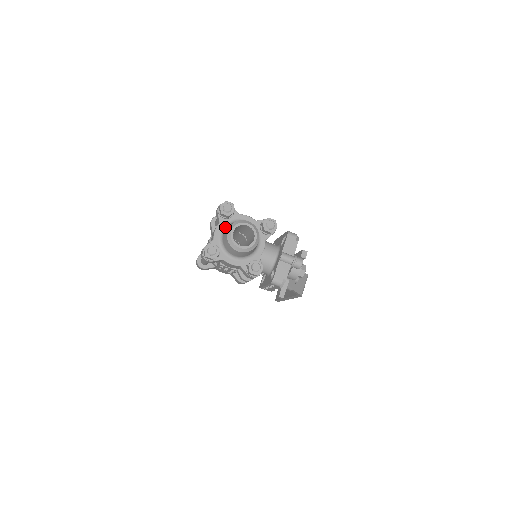
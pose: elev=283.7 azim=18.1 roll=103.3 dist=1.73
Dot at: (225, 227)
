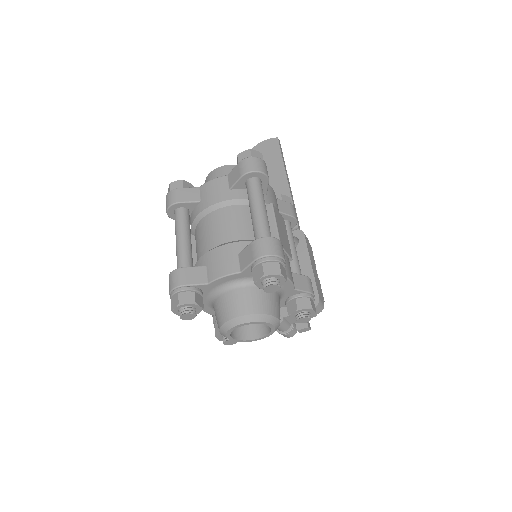
Dot at: (242, 282)
